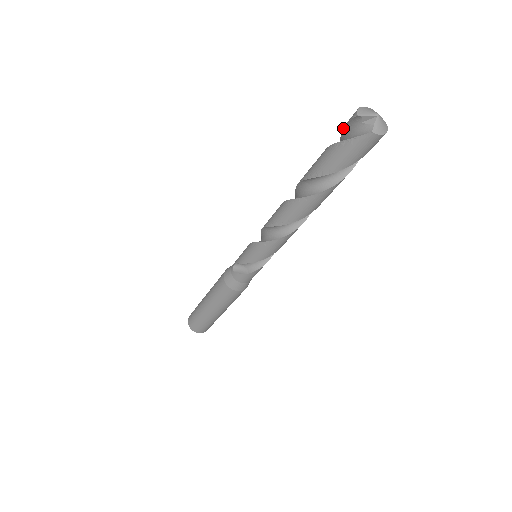
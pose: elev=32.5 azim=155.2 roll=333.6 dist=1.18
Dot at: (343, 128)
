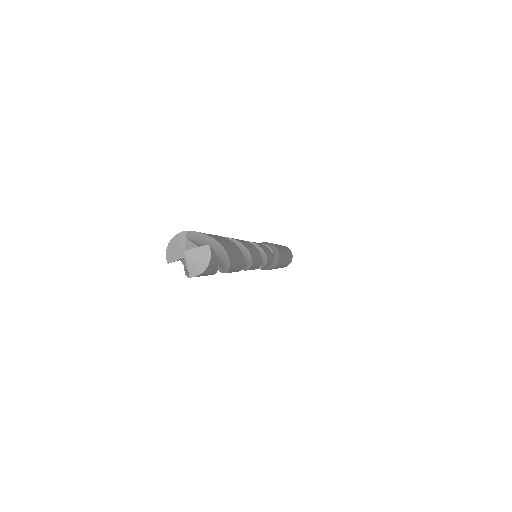
Dot at: occluded
